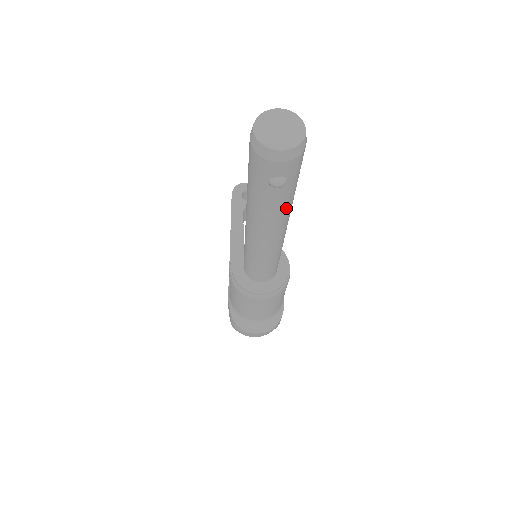
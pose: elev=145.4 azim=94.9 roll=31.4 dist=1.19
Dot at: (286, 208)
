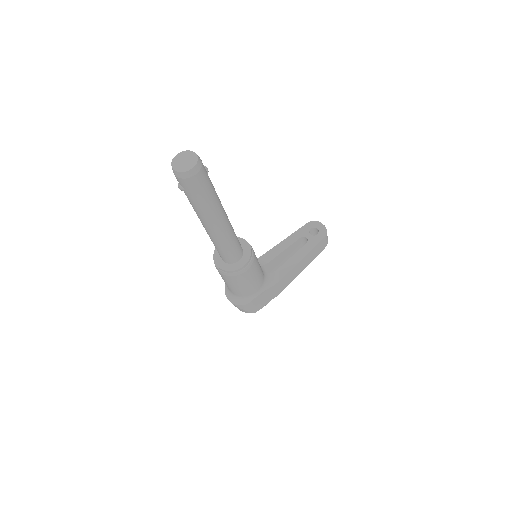
Dot at: (199, 210)
